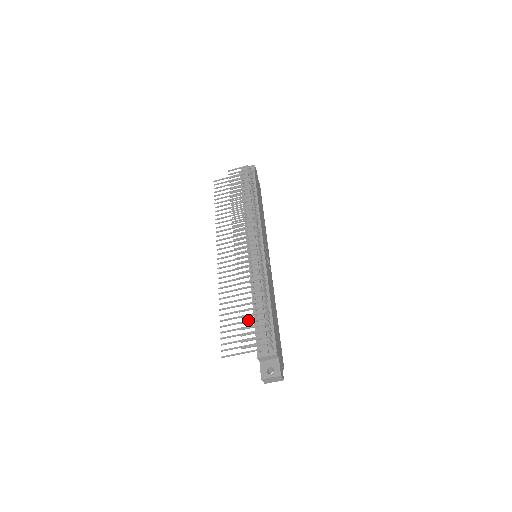
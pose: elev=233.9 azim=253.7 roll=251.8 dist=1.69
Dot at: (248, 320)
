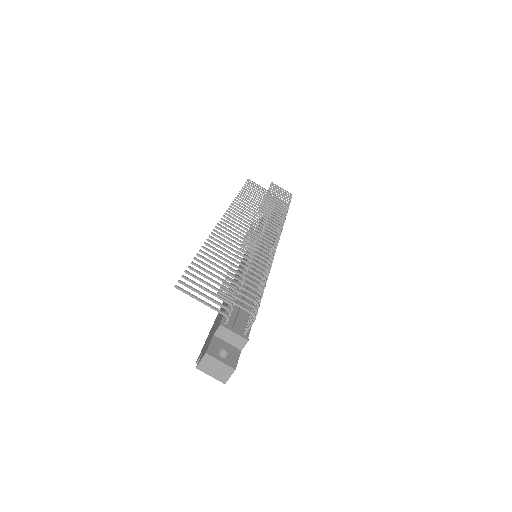
Dot at: occluded
